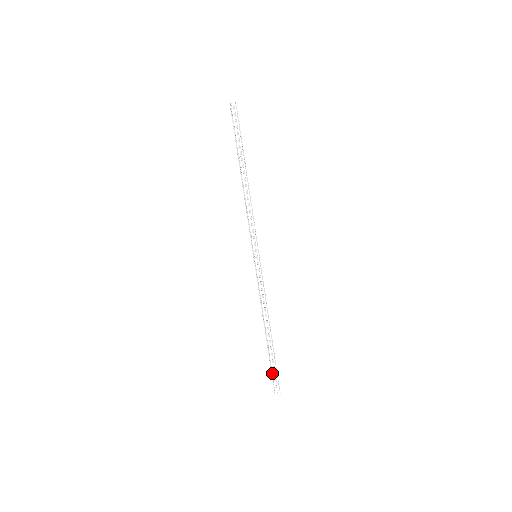
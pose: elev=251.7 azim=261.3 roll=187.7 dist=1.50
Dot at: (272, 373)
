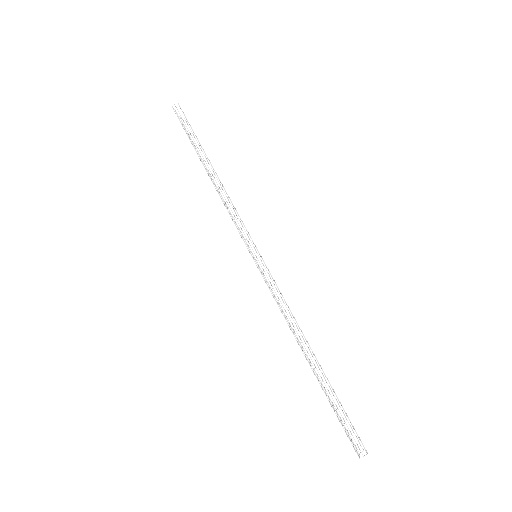
Dot at: occluded
